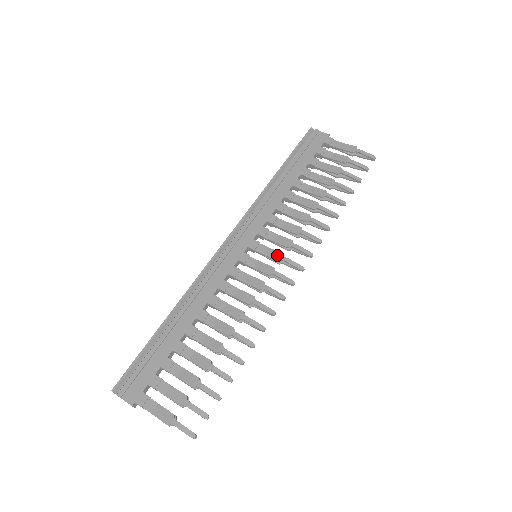
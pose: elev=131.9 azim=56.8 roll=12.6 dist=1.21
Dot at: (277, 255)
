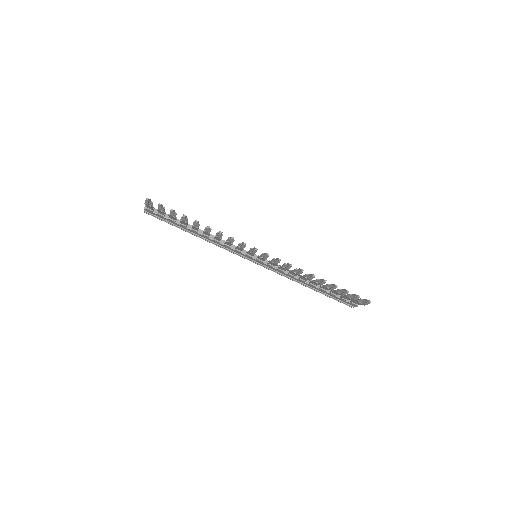
Dot at: occluded
